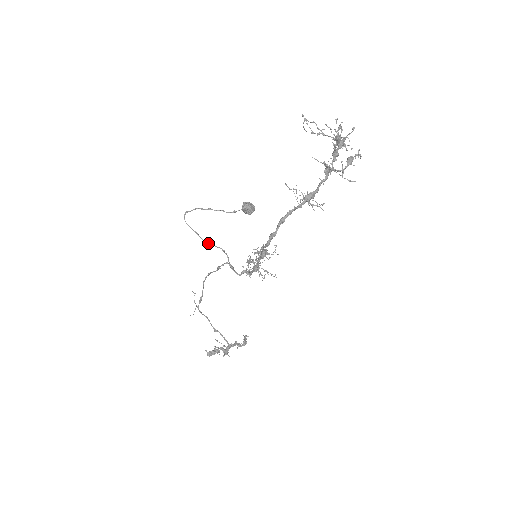
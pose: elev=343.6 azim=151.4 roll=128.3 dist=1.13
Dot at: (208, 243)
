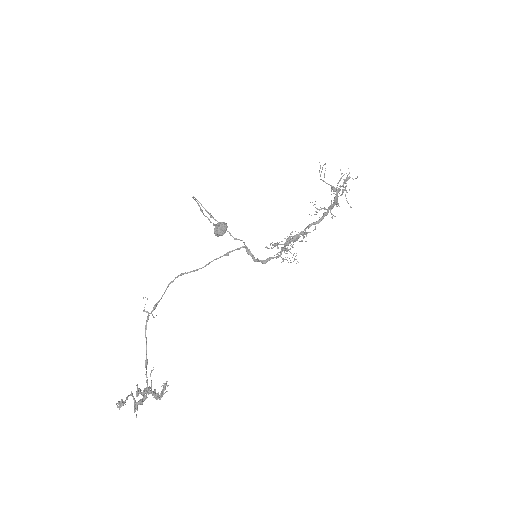
Dot at: (222, 227)
